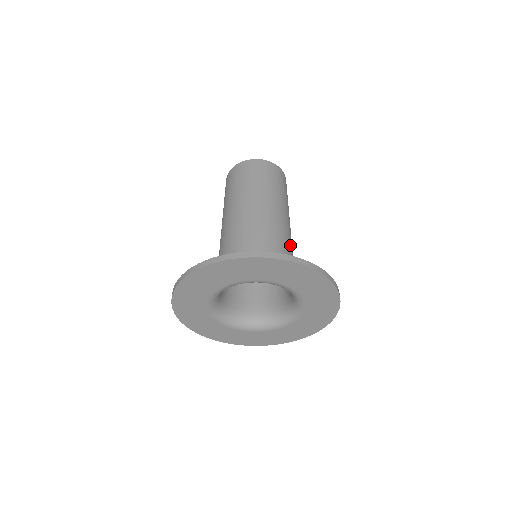
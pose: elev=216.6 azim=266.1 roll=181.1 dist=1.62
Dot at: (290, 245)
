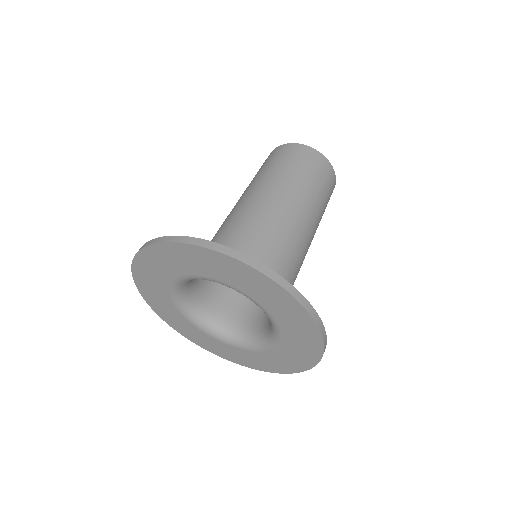
Dot at: (276, 233)
